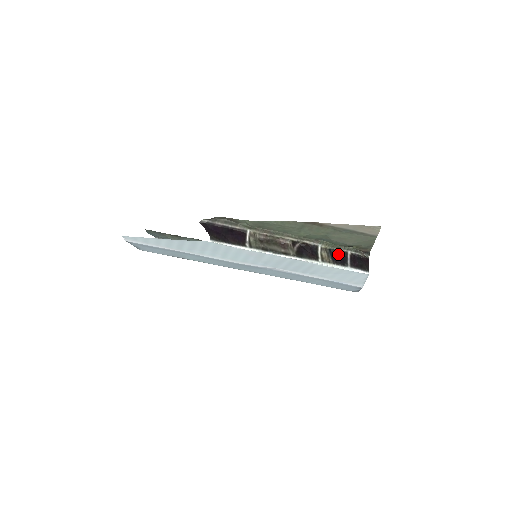
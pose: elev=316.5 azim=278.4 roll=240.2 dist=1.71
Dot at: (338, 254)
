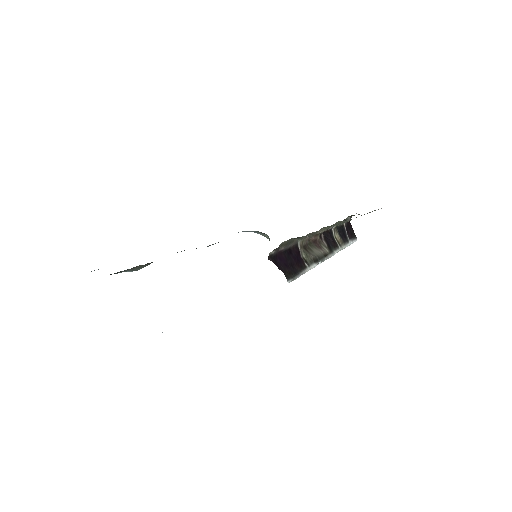
Dot at: (340, 229)
